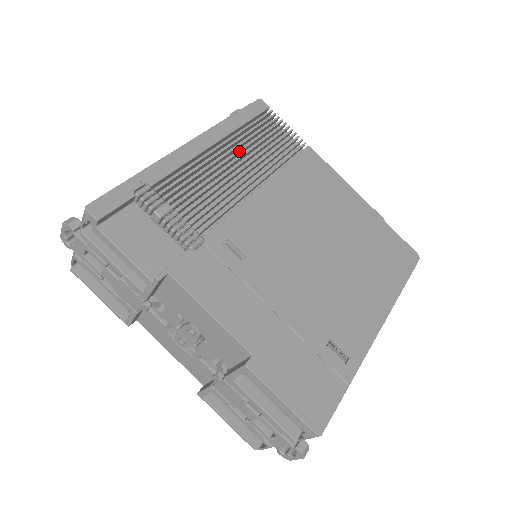
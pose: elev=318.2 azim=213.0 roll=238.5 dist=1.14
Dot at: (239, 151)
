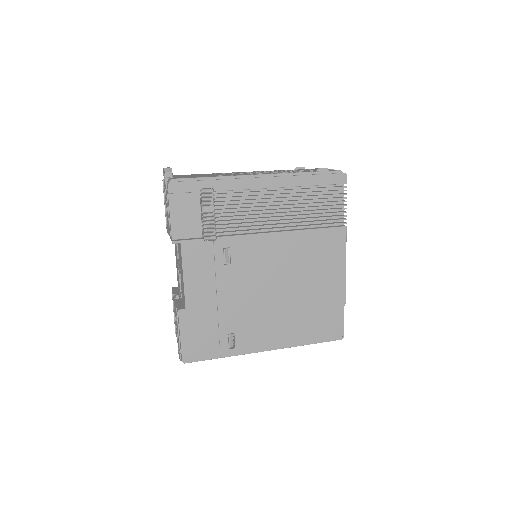
Dot at: (290, 201)
